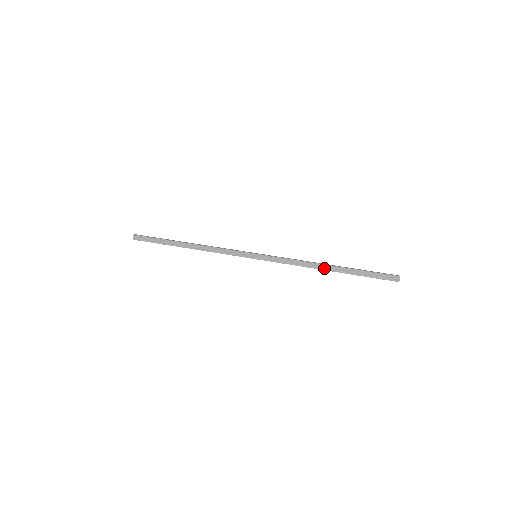
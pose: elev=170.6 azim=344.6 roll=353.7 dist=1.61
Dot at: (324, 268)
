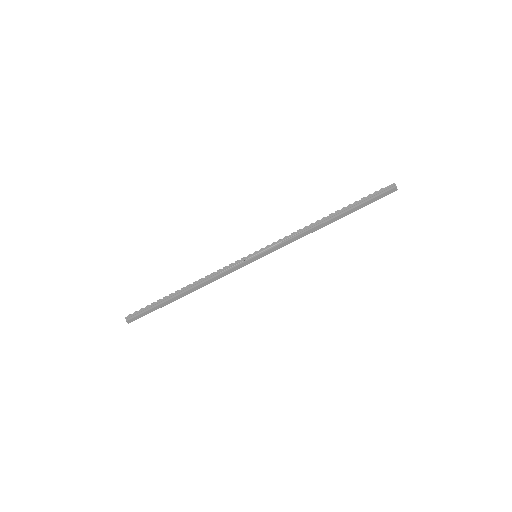
Dot at: (326, 225)
